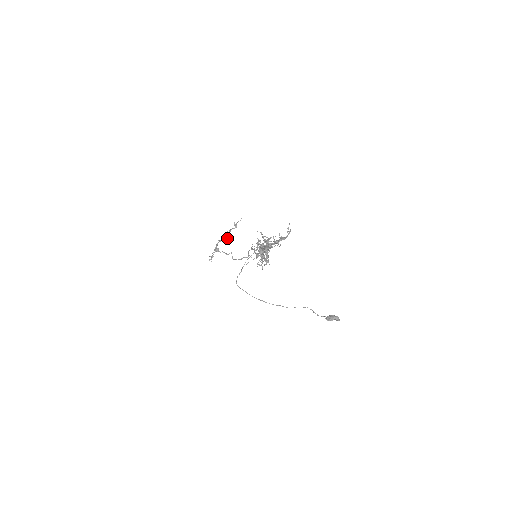
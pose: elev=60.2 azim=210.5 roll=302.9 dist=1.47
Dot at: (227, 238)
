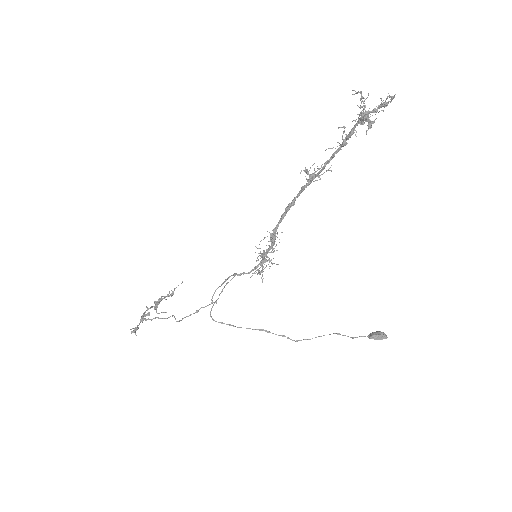
Dot at: (165, 299)
